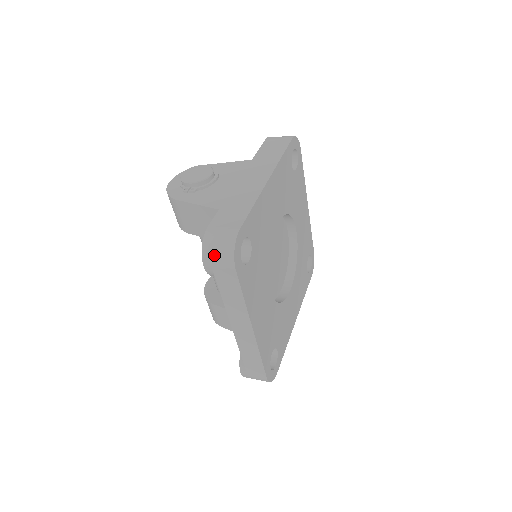
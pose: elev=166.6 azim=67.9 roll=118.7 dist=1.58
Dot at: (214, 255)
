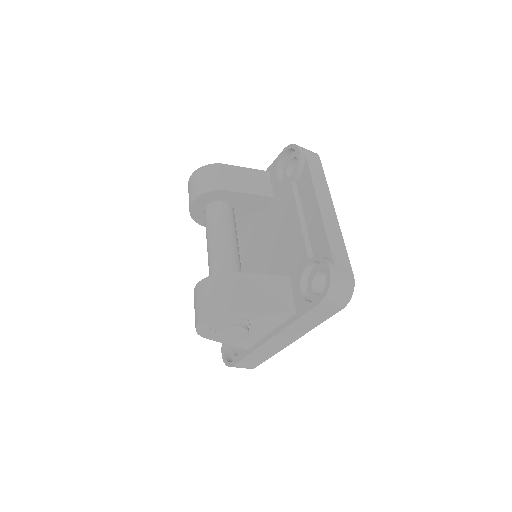
Dot at: (304, 148)
